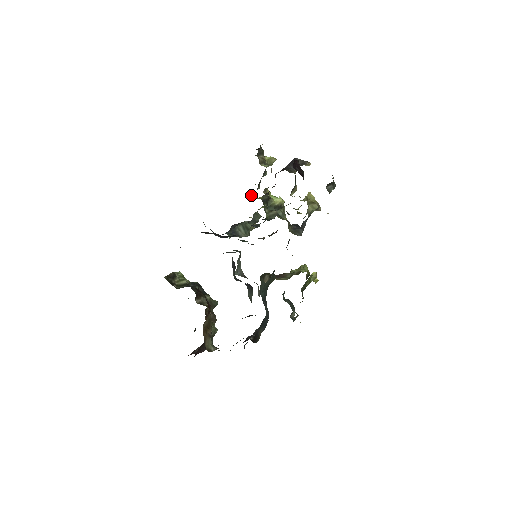
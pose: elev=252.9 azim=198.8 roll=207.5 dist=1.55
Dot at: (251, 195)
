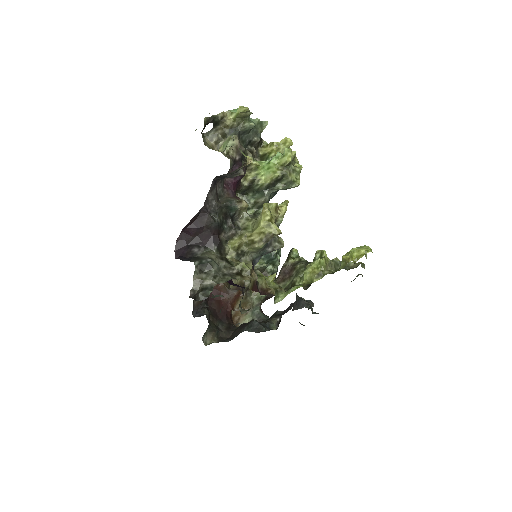
Dot at: (258, 146)
